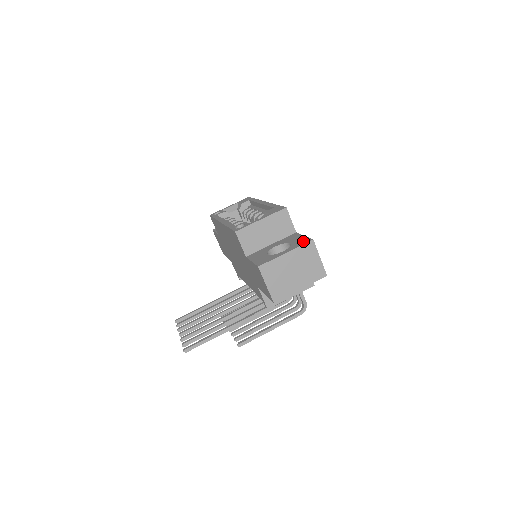
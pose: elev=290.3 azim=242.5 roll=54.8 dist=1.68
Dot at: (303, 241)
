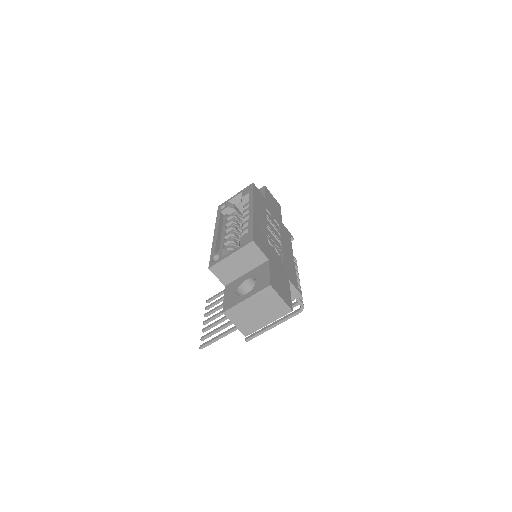
Dot at: (263, 284)
